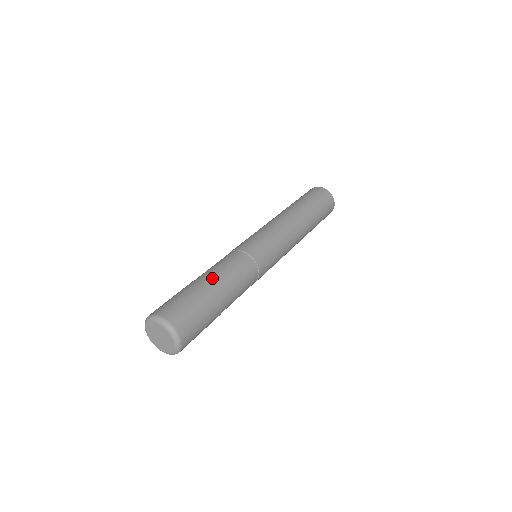
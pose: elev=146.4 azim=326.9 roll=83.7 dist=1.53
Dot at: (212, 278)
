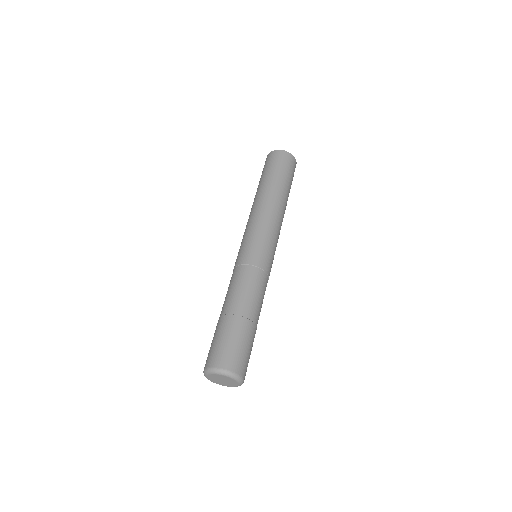
Dot at: (241, 308)
